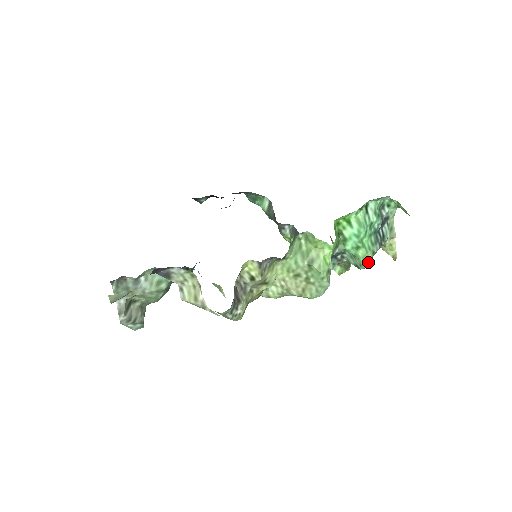
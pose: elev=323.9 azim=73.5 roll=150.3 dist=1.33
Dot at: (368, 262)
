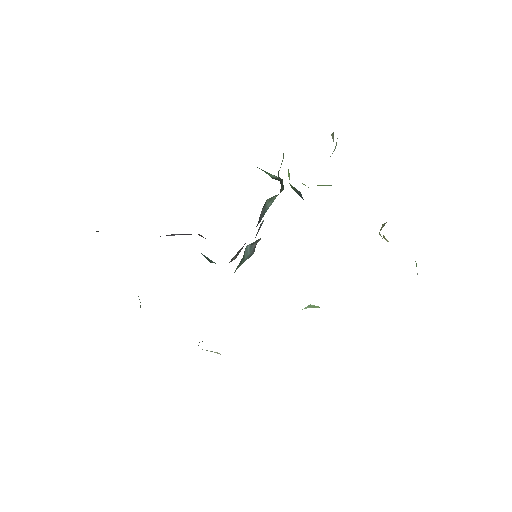
Dot at: occluded
